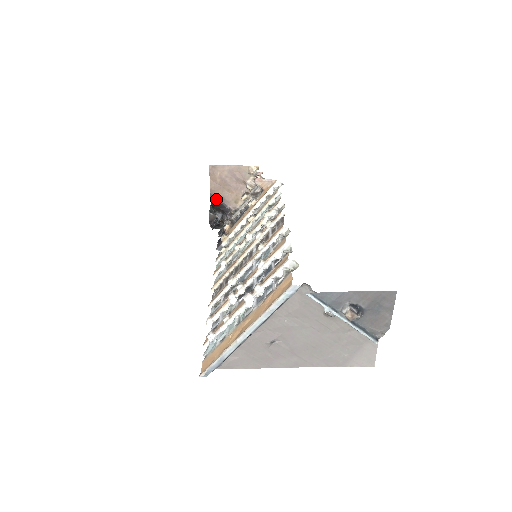
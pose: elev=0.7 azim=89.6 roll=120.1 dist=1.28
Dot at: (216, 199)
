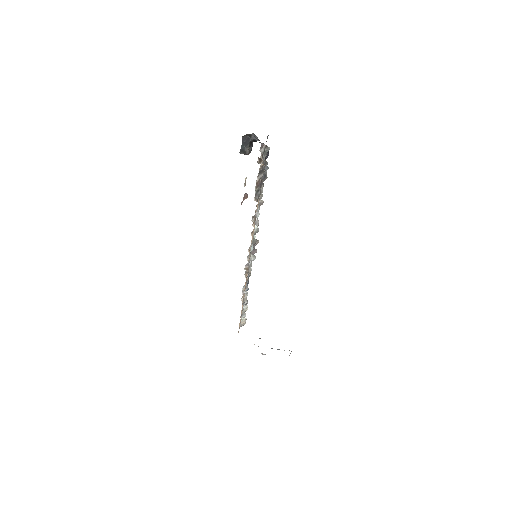
Dot at: occluded
